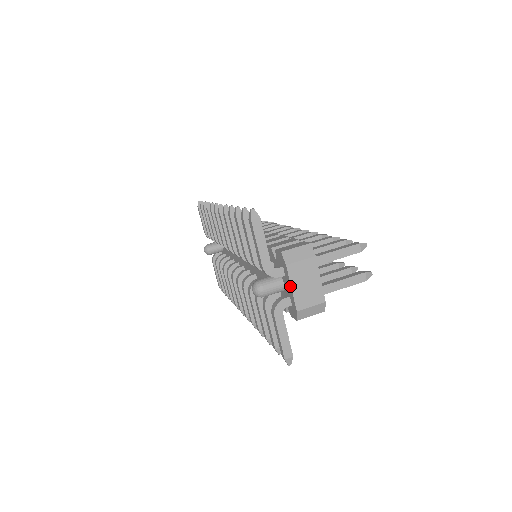
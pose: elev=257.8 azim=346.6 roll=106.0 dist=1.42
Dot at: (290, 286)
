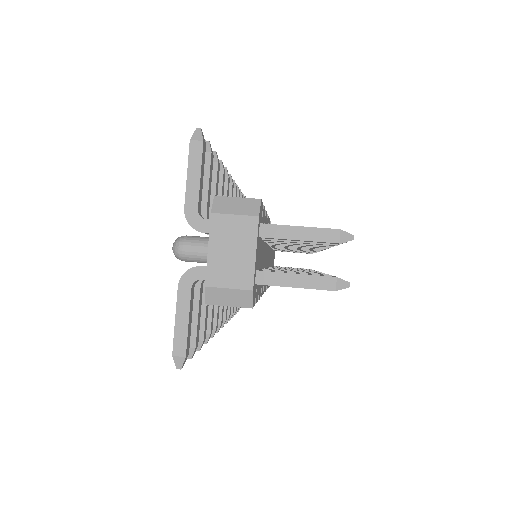
Dot at: (208, 246)
